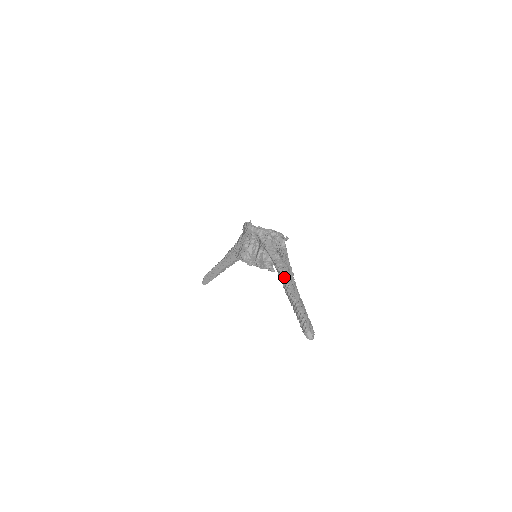
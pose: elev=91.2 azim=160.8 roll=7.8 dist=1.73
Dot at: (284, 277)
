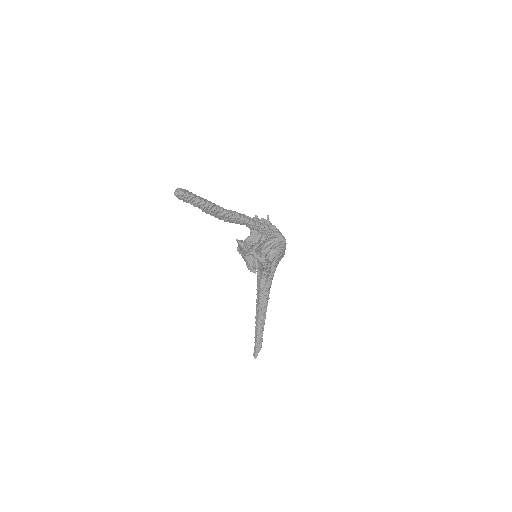
Dot at: occluded
